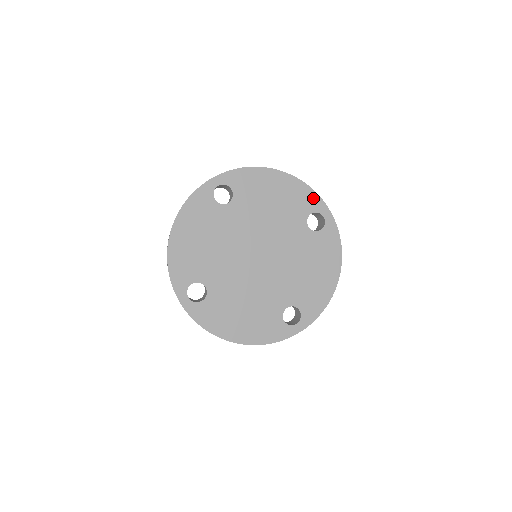
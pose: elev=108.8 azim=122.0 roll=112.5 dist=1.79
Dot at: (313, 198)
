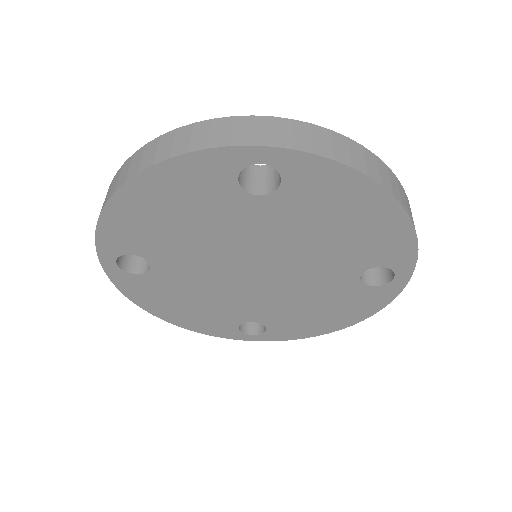
Dot at: (405, 253)
